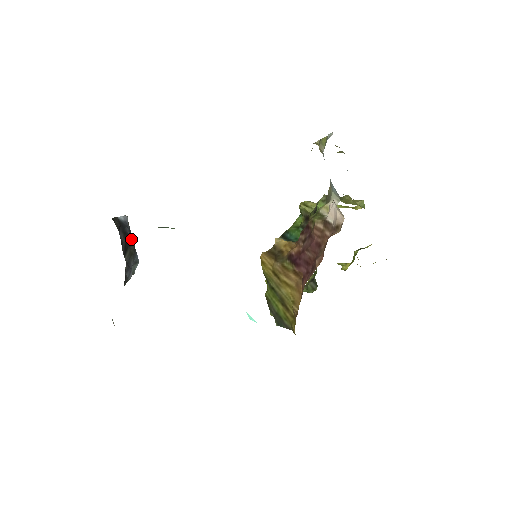
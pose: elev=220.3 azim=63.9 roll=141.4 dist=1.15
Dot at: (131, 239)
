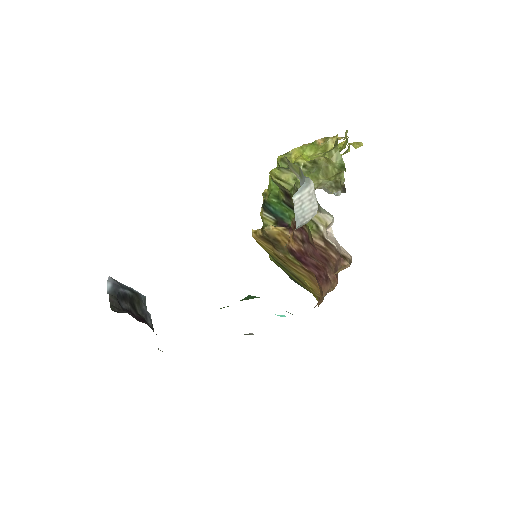
Dot at: (130, 293)
